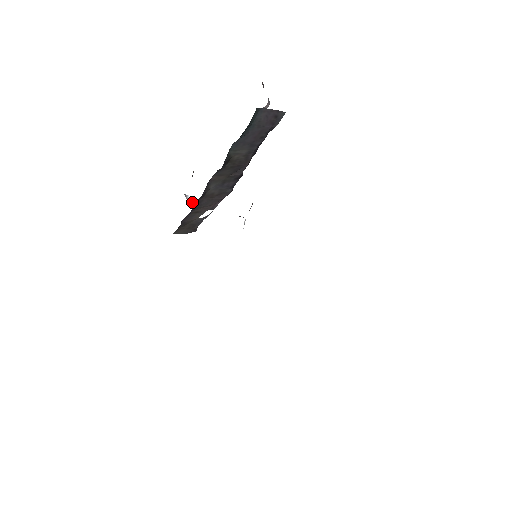
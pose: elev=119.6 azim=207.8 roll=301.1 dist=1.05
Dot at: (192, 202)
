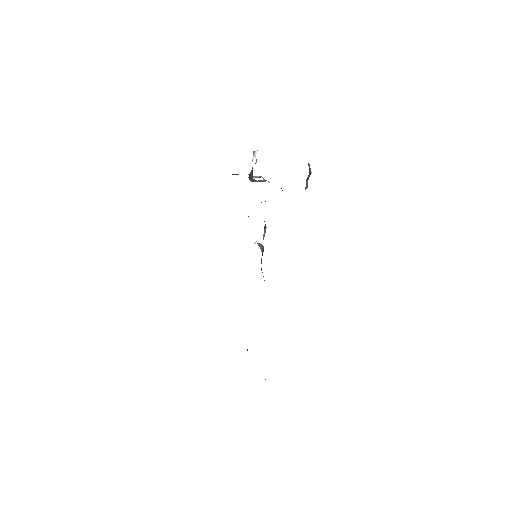
Dot at: occluded
